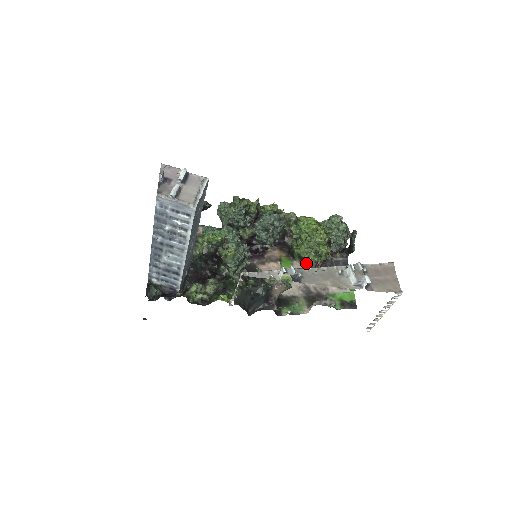
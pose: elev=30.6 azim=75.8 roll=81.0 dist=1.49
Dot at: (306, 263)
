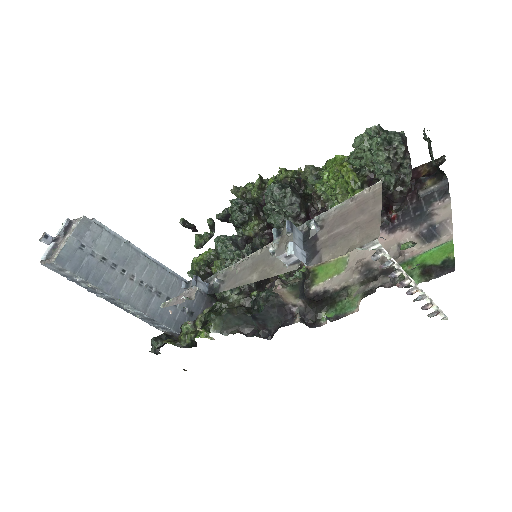
Dot at: occluded
